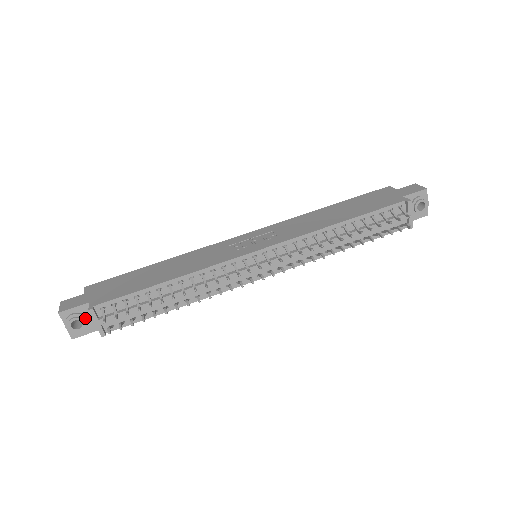
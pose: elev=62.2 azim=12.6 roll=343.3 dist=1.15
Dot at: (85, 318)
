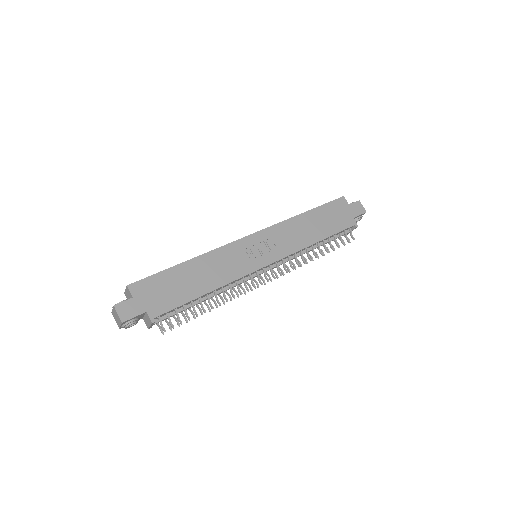
Dot at: (138, 320)
